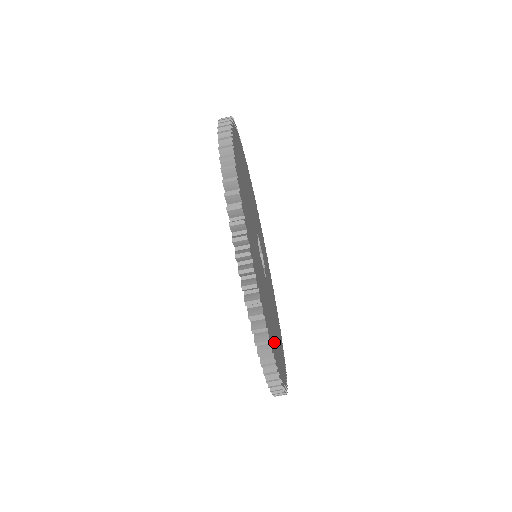
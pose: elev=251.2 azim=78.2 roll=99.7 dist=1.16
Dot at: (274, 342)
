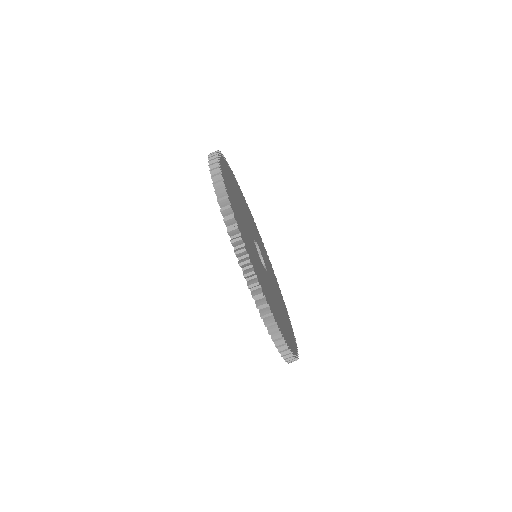
Dot at: (256, 268)
